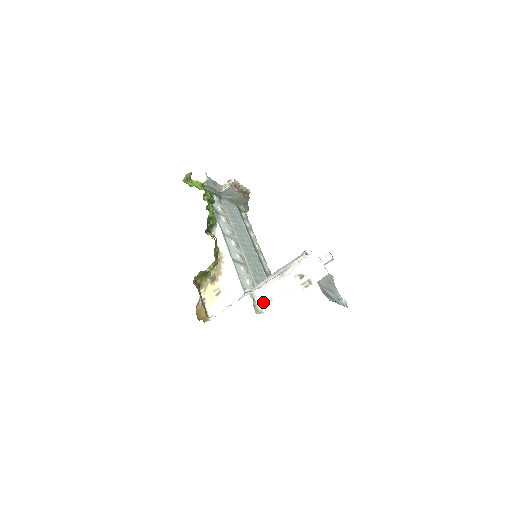
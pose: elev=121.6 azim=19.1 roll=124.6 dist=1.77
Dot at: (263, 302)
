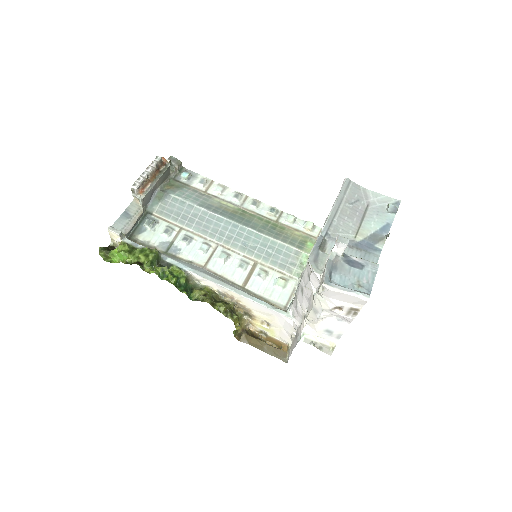
Dot at: (324, 337)
